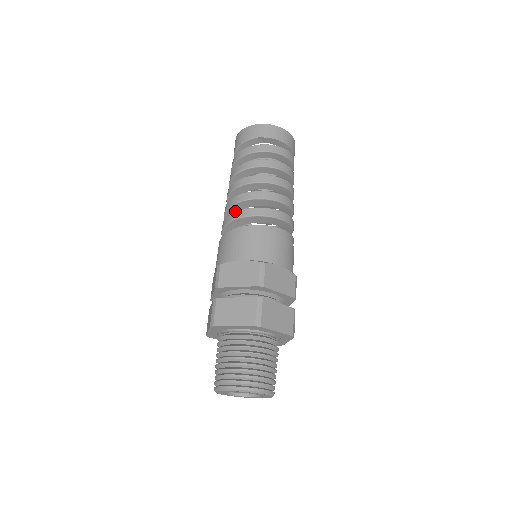
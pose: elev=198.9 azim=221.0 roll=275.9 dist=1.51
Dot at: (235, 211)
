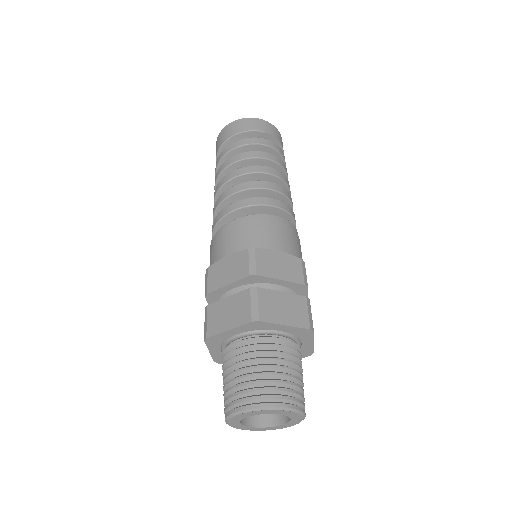
Dot at: (245, 197)
